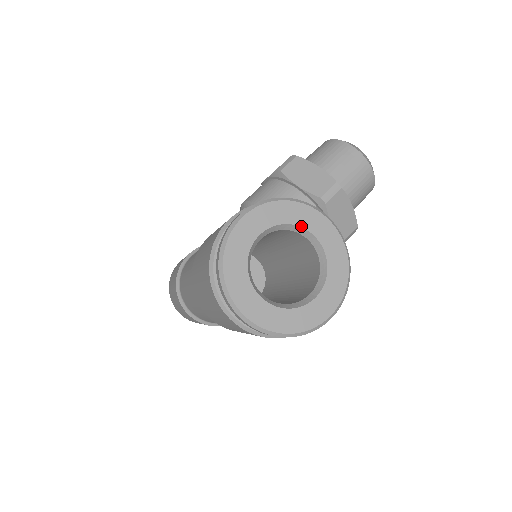
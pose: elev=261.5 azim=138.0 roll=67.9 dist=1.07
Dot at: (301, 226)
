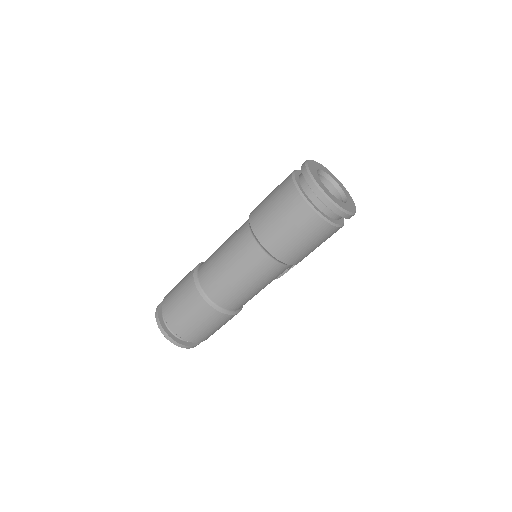
Dot at: (330, 176)
